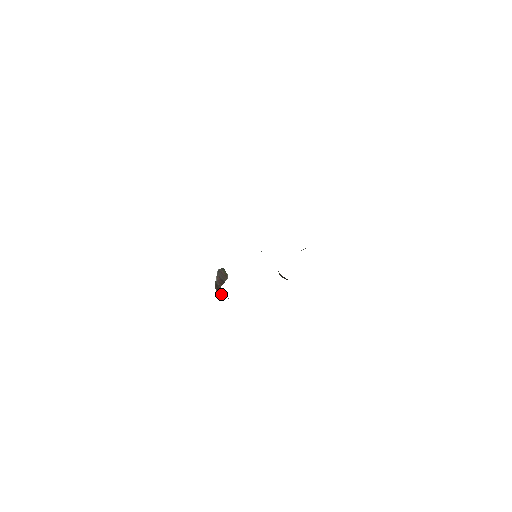
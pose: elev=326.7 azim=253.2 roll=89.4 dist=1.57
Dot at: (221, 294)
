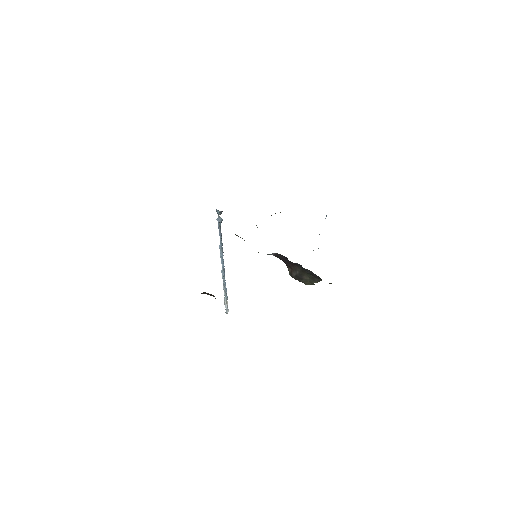
Dot at: occluded
